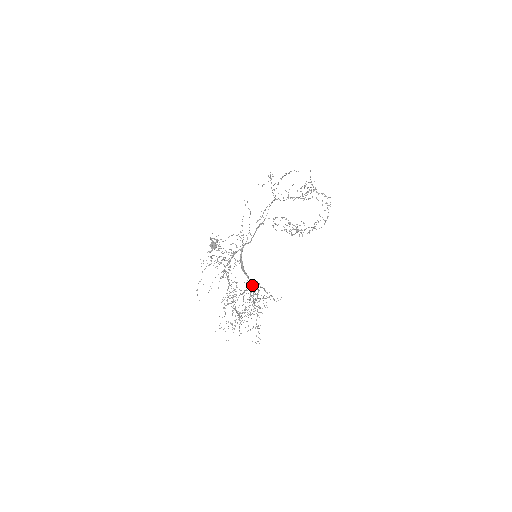
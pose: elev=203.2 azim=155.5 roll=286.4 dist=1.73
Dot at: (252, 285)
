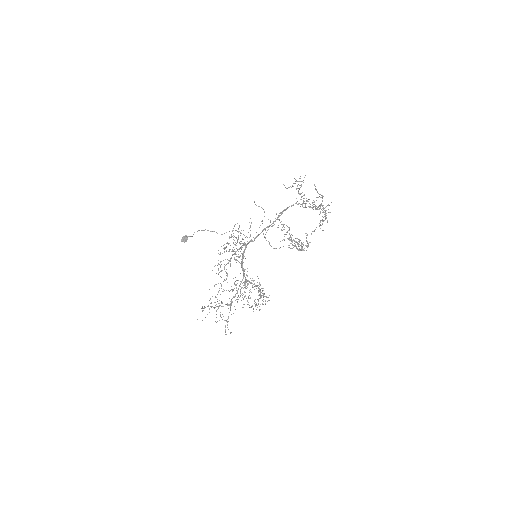
Dot at: (248, 281)
